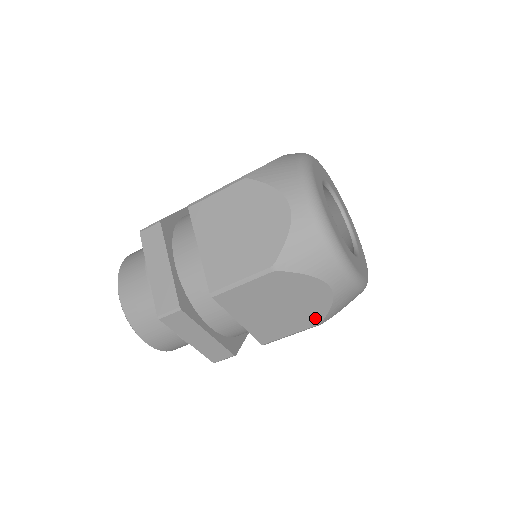
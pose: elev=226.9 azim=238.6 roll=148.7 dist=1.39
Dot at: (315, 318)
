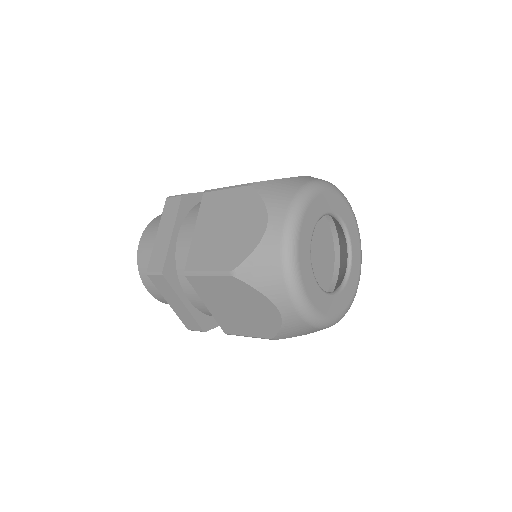
Dot at: (267, 332)
